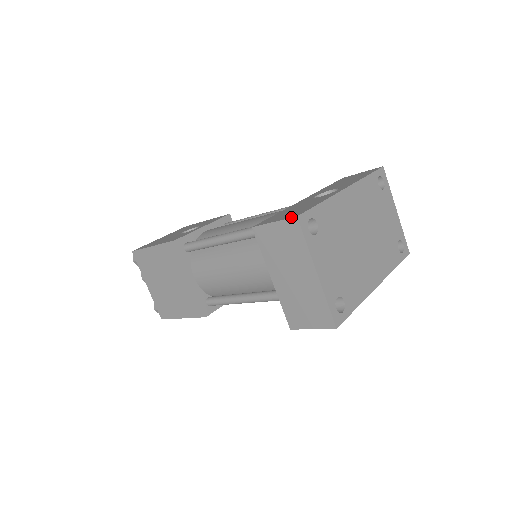
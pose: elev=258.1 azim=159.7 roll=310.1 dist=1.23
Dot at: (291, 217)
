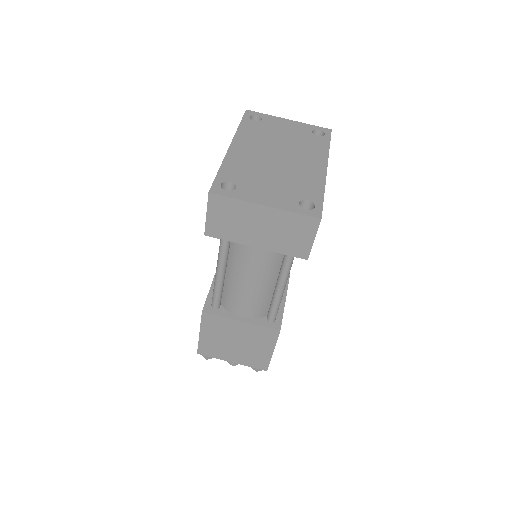
Dot at: (208, 198)
